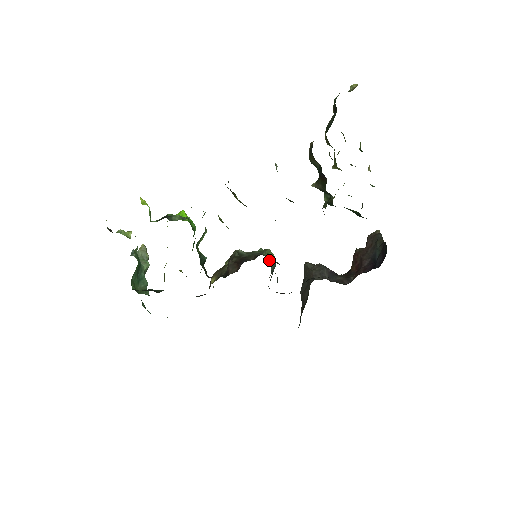
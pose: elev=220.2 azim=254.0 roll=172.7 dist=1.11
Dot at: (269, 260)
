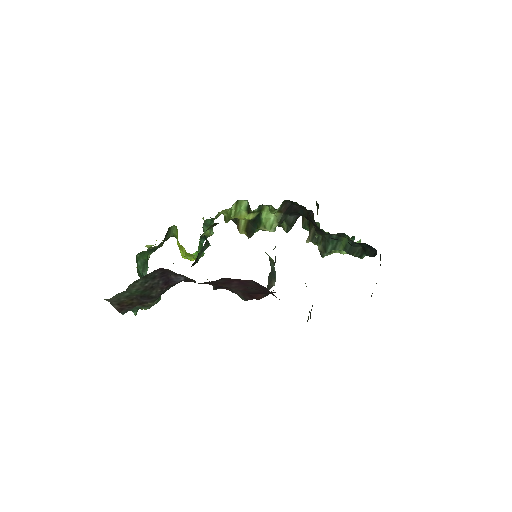
Dot at: occluded
